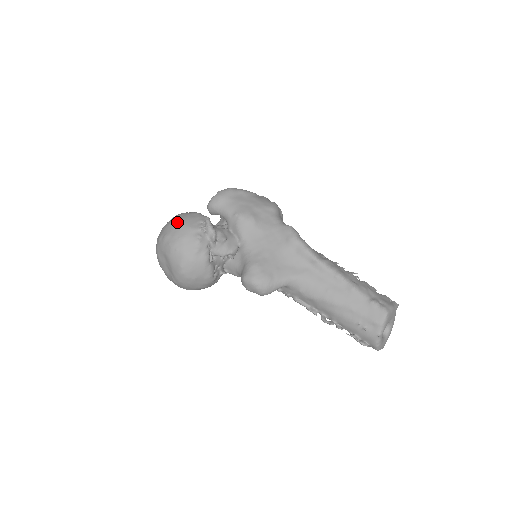
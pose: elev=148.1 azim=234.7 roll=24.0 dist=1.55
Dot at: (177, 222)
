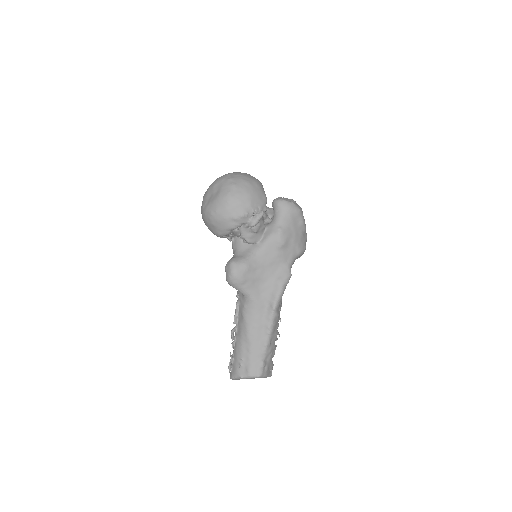
Dot at: (250, 188)
